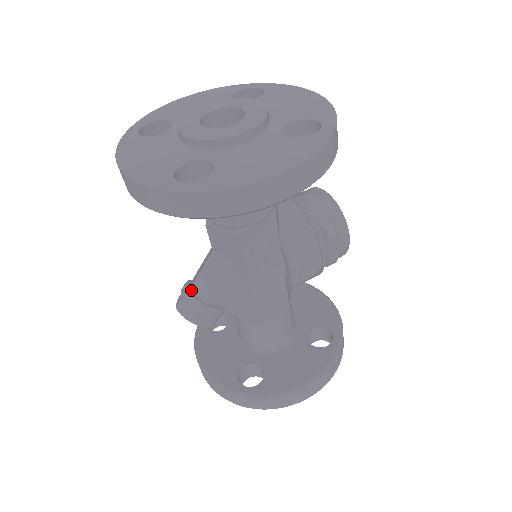
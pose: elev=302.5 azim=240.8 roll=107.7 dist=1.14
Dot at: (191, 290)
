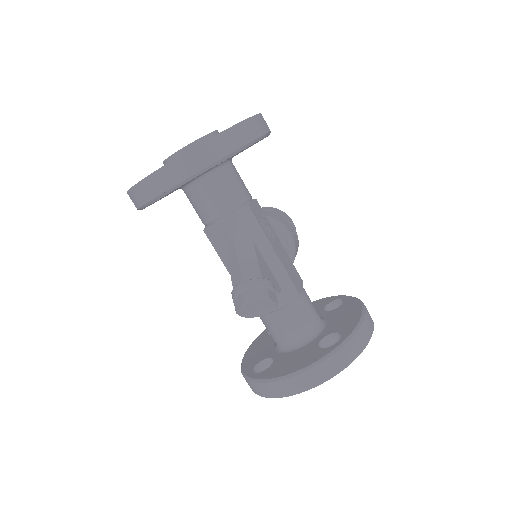
Dot at: (244, 282)
